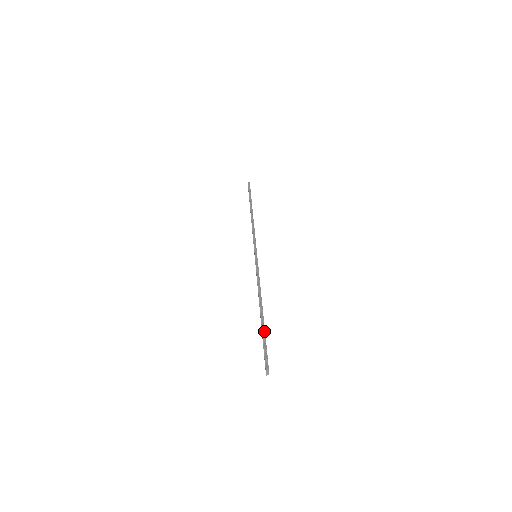
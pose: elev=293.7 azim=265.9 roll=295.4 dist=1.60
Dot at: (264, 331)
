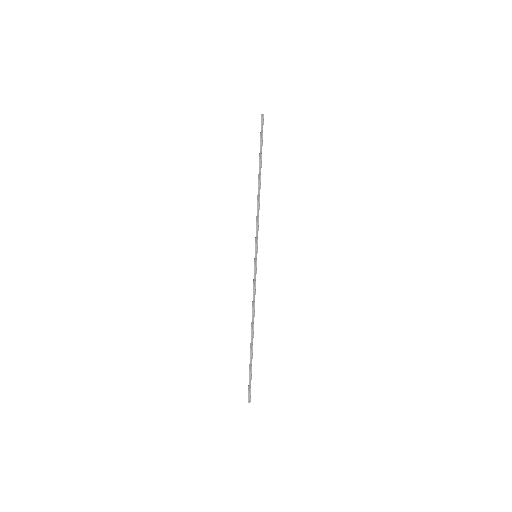
Dot at: occluded
